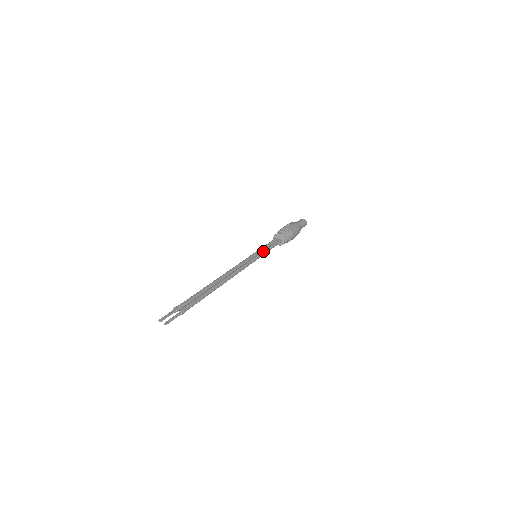
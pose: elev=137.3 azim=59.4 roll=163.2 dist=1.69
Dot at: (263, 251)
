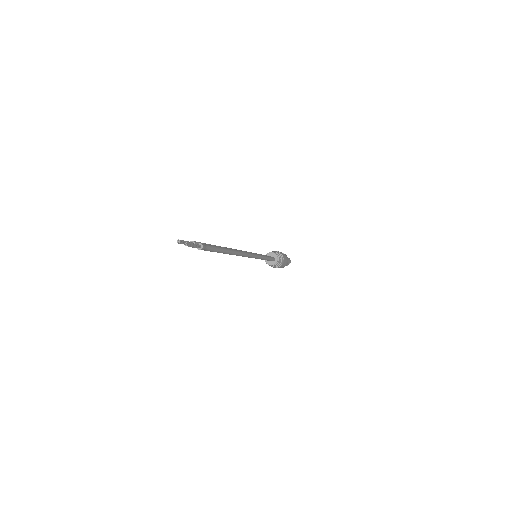
Dot at: (262, 255)
